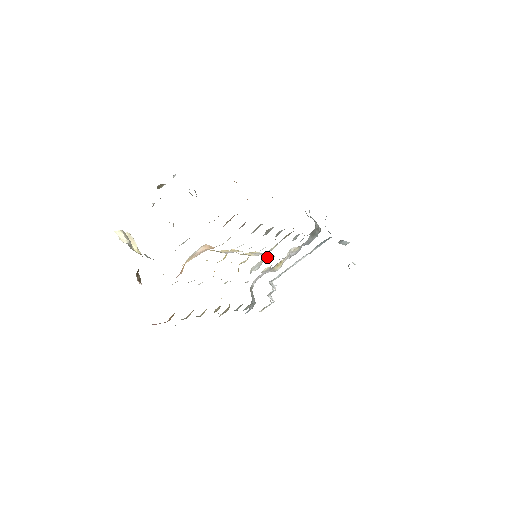
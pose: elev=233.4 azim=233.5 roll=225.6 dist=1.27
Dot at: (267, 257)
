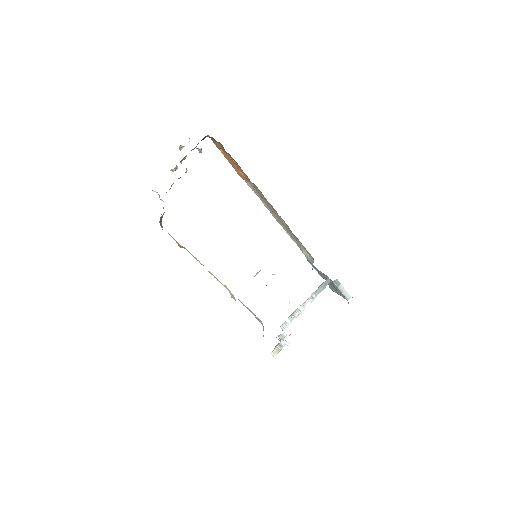
Dot at: occluded
